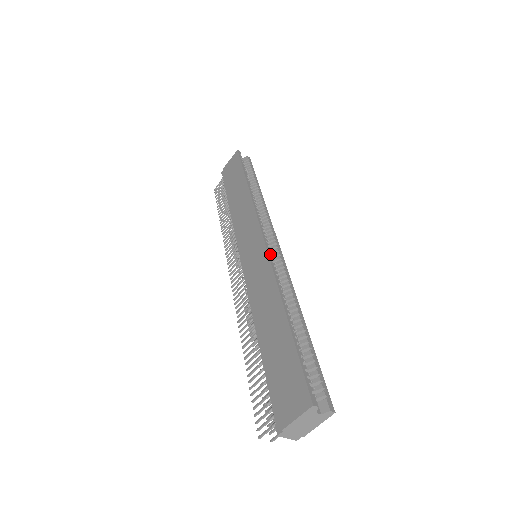
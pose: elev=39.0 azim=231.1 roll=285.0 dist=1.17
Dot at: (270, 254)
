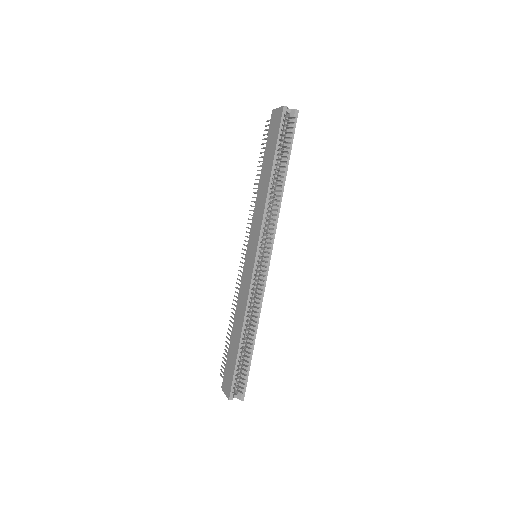
Dot at: (253, 280)
